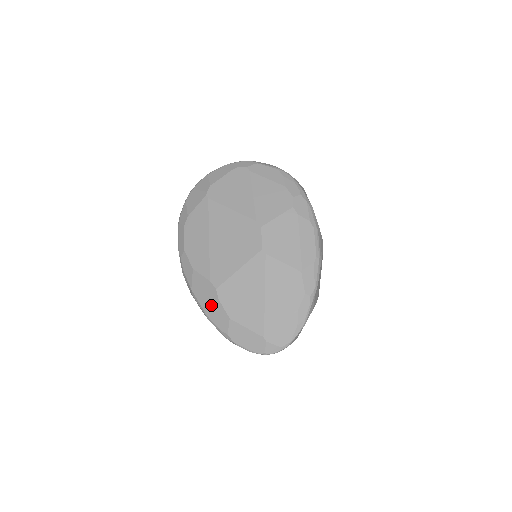
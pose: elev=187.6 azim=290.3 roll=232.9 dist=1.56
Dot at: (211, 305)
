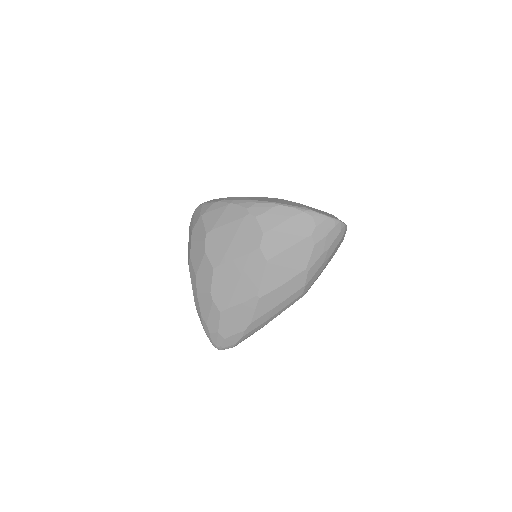
Dot at: (279, 200)
